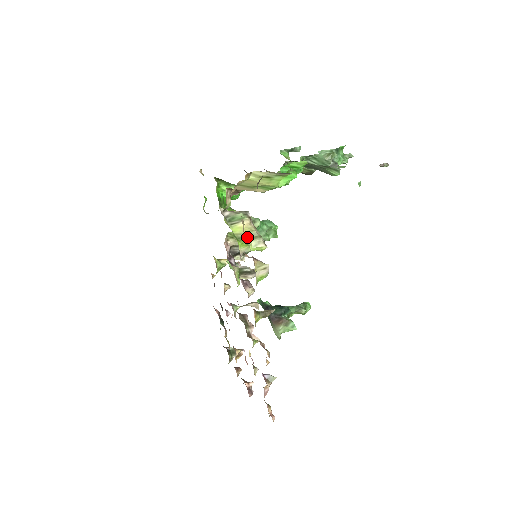
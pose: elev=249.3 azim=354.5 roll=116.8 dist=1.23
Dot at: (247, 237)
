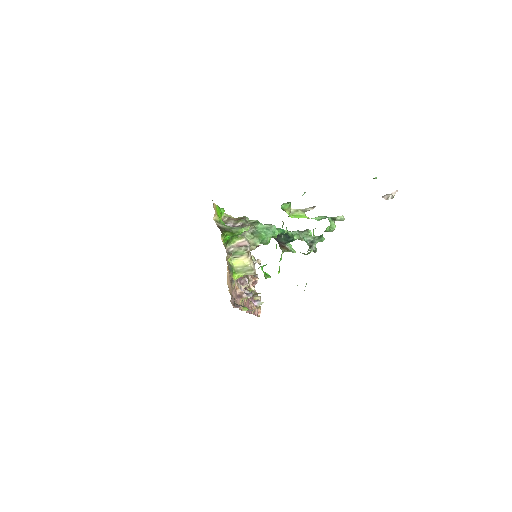
Dot at: (243, 270)
